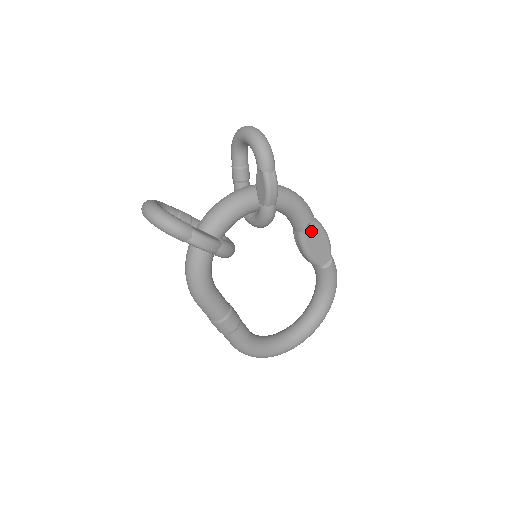
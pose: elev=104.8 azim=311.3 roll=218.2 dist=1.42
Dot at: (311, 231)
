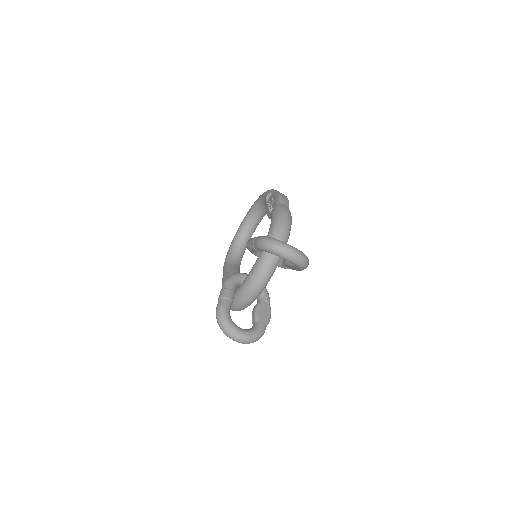
Dot at: occluded
